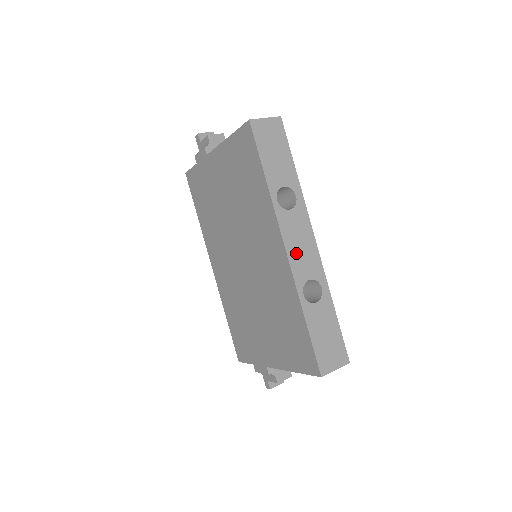
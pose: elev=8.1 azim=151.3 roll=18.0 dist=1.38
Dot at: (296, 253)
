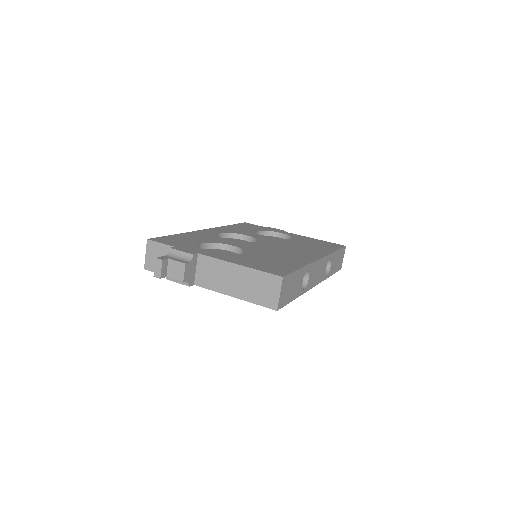
Dot at: (318, 277)
